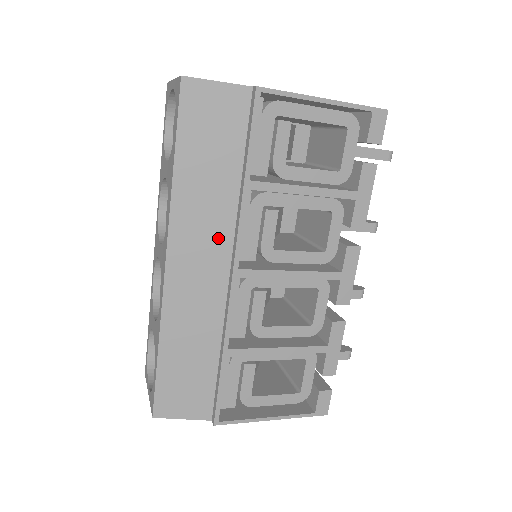
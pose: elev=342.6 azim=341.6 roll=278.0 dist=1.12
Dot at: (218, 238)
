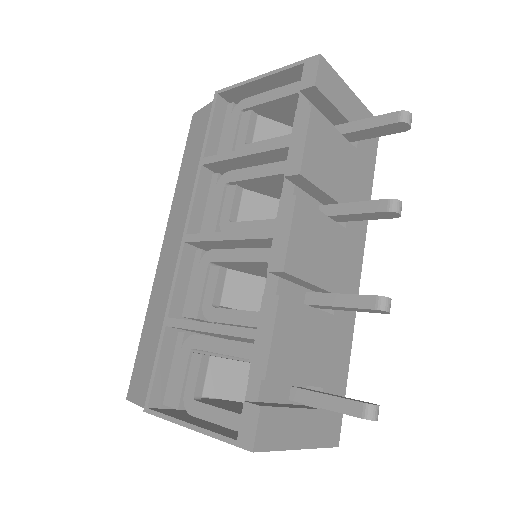
Dot at: occluded
